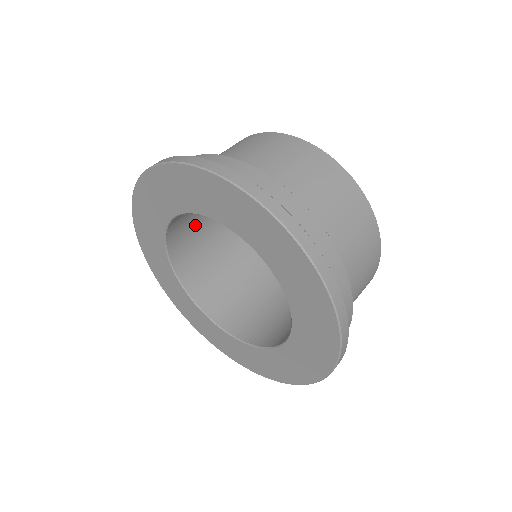
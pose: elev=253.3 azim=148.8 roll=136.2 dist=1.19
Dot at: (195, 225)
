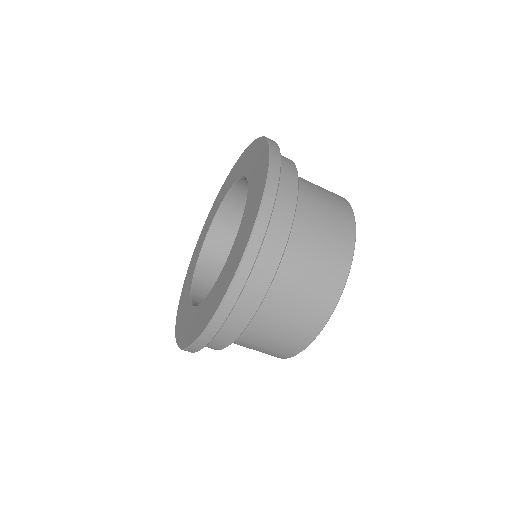
Dot at: occluded
